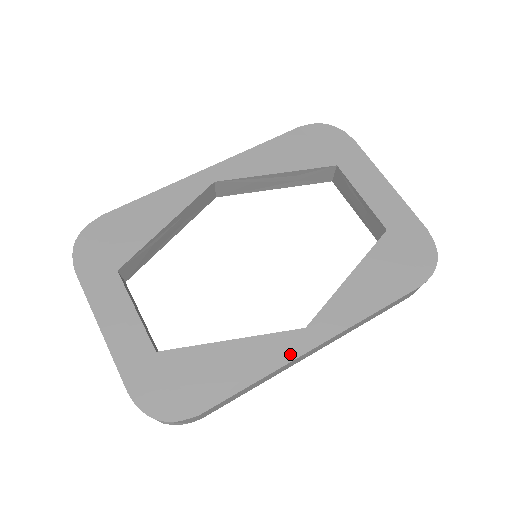
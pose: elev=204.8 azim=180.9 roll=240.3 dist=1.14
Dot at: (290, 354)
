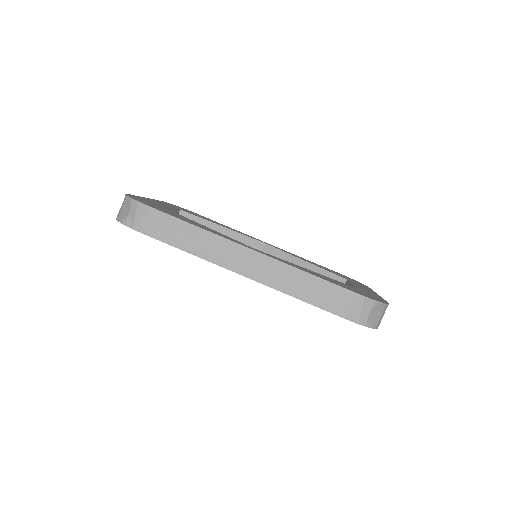
Dot at: (231, 240)
